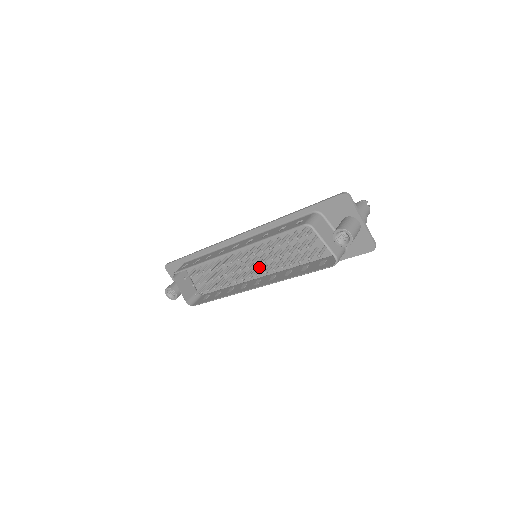
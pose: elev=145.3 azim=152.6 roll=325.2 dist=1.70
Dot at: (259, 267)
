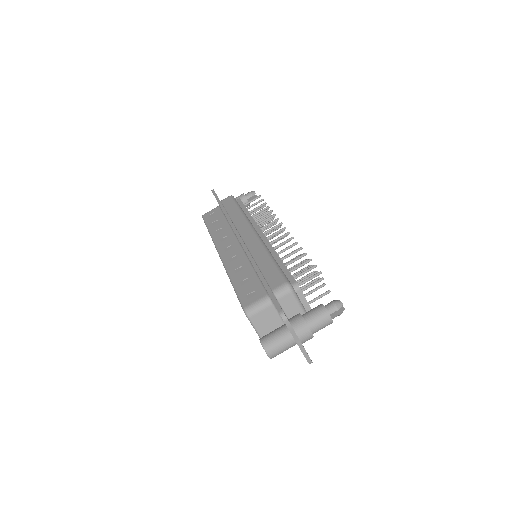
Dot at: occluded
